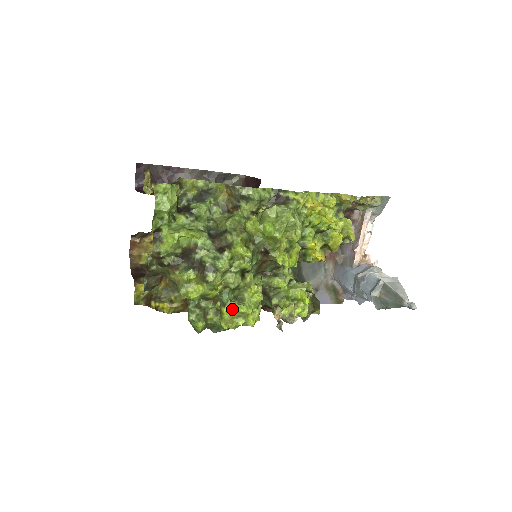
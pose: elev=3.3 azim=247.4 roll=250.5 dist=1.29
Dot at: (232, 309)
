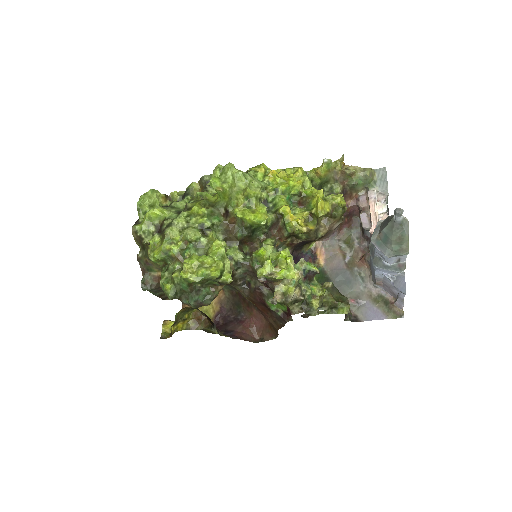
Dot at: (191, 259)
